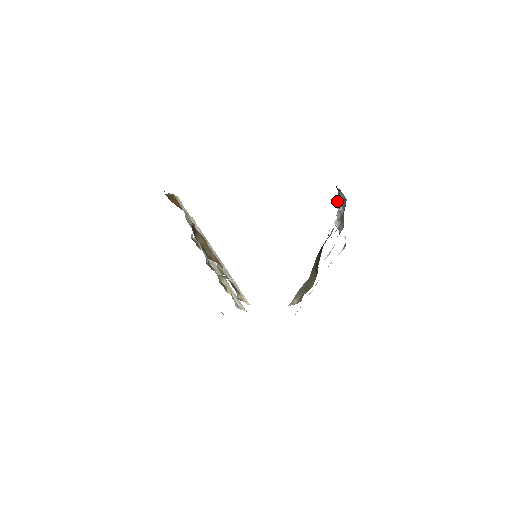
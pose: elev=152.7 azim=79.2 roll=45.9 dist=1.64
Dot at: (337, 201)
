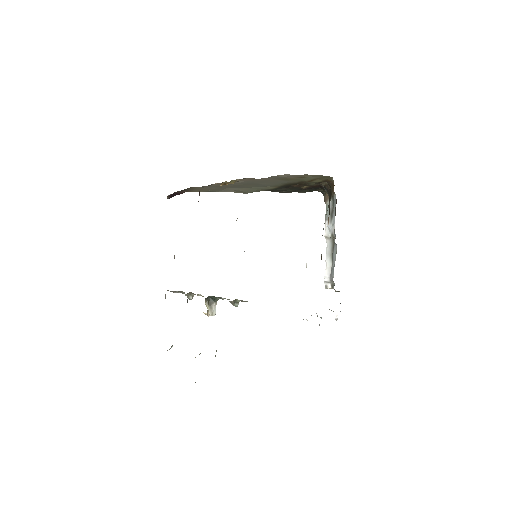
Dot at: (325, 226)
